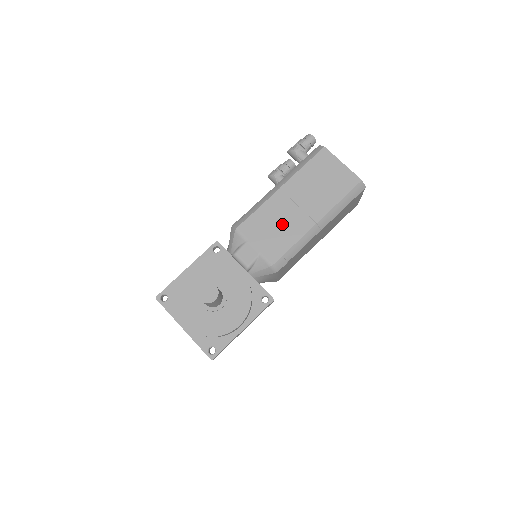
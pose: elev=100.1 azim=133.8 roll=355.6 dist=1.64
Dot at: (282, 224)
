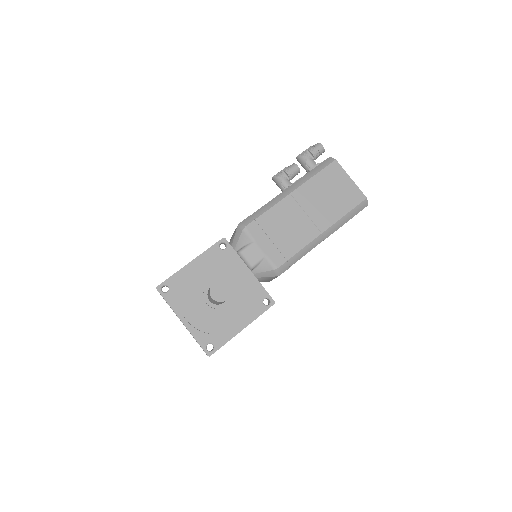
Dot at: (289, 229)
